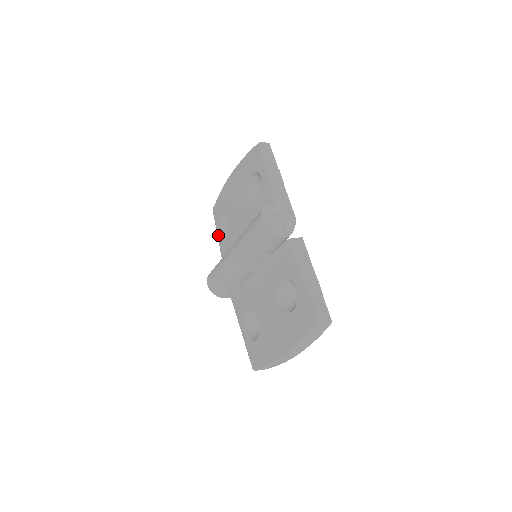
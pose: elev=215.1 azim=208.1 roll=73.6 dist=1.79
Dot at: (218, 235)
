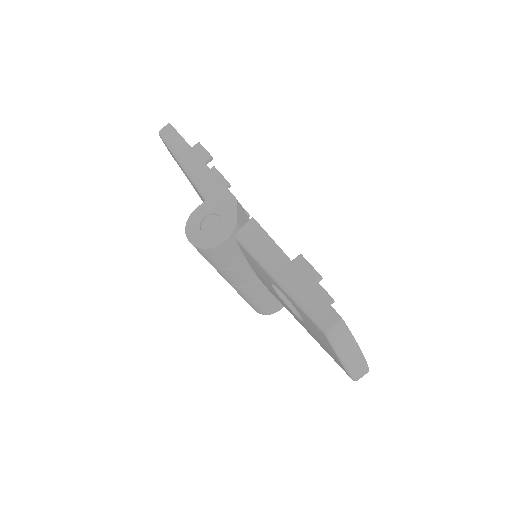
Dot at: occluded
